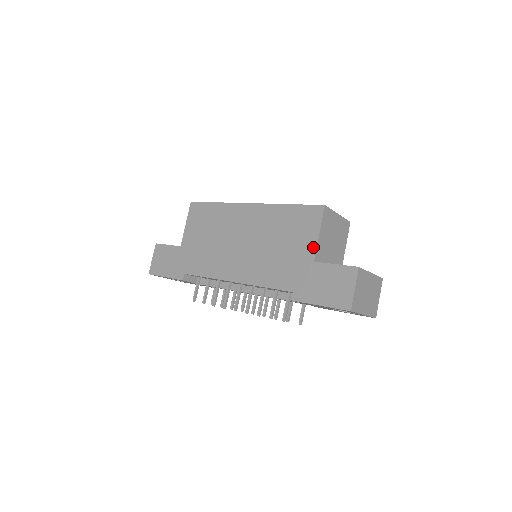
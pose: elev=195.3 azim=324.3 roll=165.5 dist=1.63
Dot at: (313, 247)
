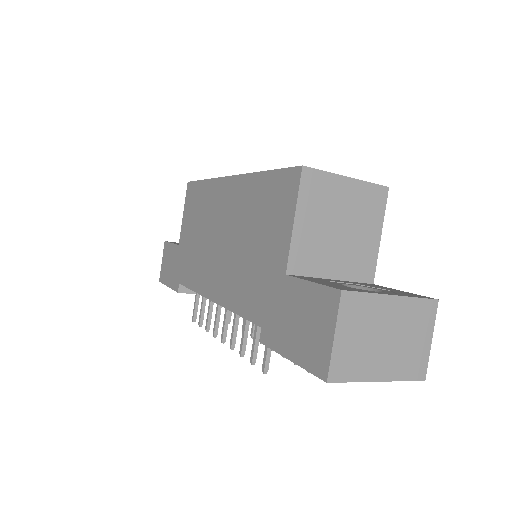
Dot at: (285, 247)
